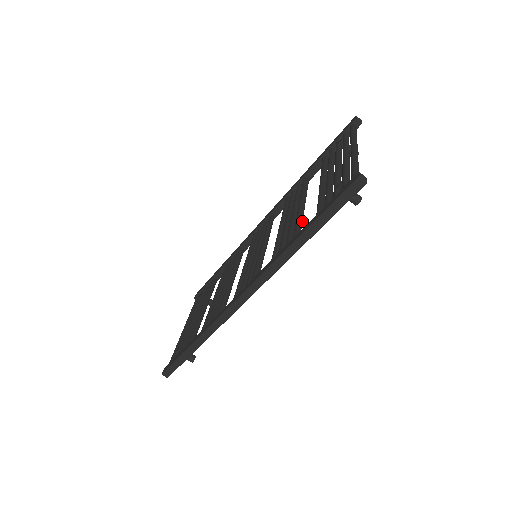
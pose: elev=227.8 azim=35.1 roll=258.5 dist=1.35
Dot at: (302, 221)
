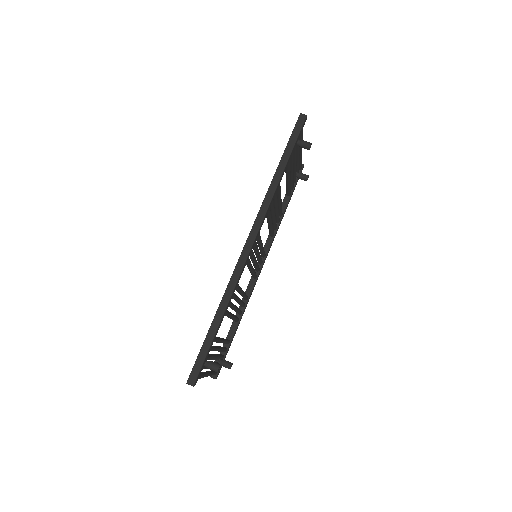
Dot at: (280, 190)
